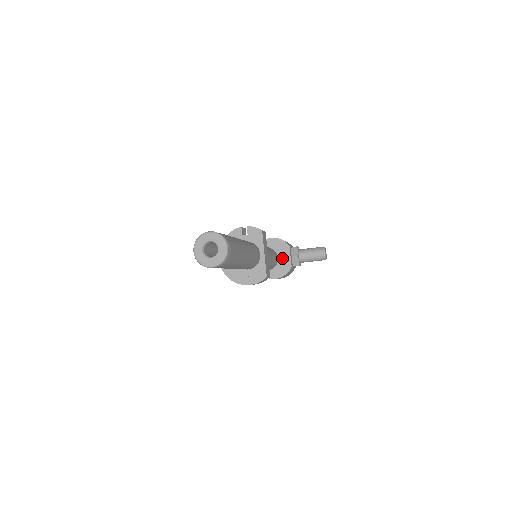
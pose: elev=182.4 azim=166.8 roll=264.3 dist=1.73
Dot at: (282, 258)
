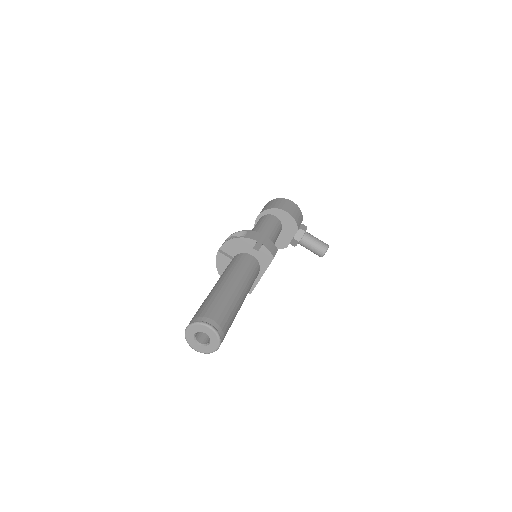
Dot at: (284, 235)
